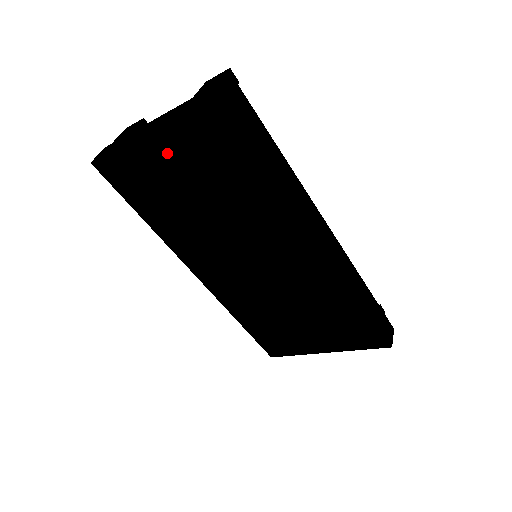
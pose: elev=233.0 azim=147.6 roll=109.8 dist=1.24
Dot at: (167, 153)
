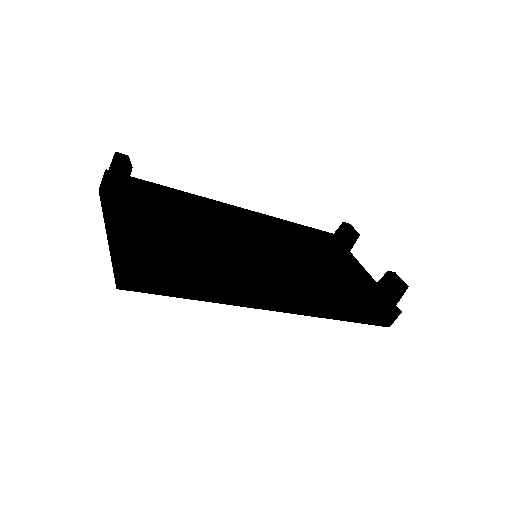
Dot at: occluded
